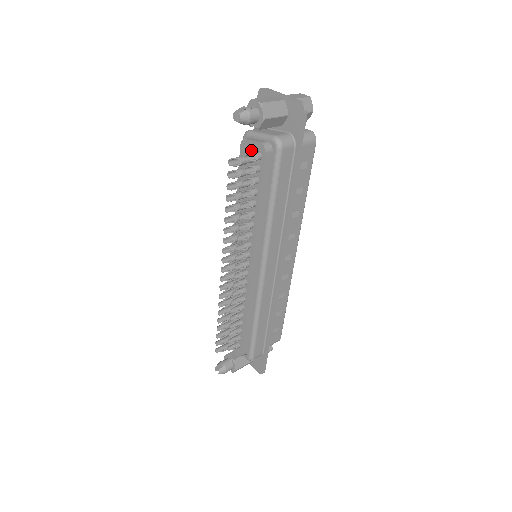
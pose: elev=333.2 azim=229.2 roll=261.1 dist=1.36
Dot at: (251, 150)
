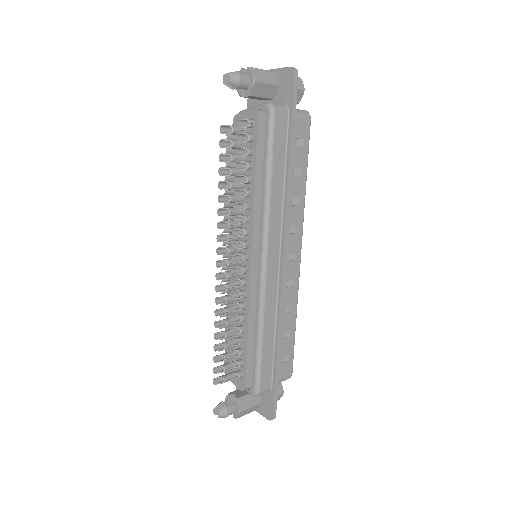
Dot at: occluded
